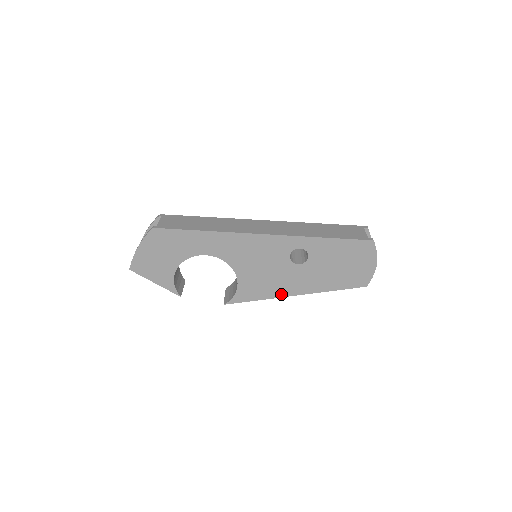
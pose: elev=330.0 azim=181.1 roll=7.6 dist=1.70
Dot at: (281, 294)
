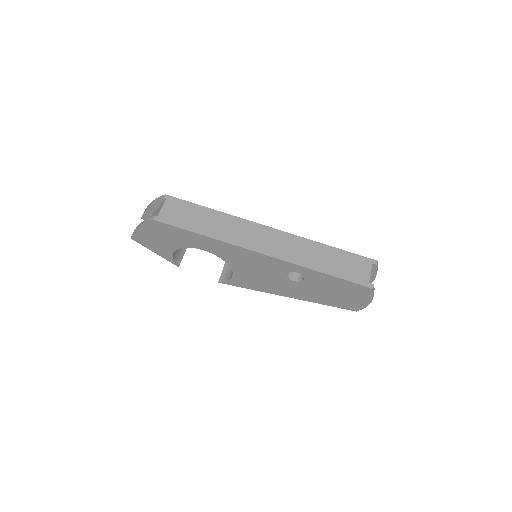
Dot at: (273, 292)
